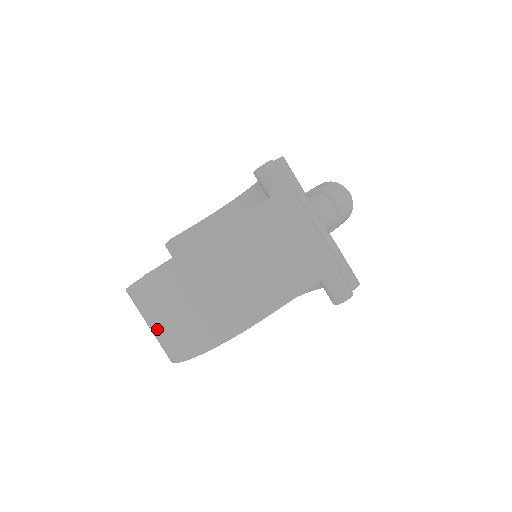
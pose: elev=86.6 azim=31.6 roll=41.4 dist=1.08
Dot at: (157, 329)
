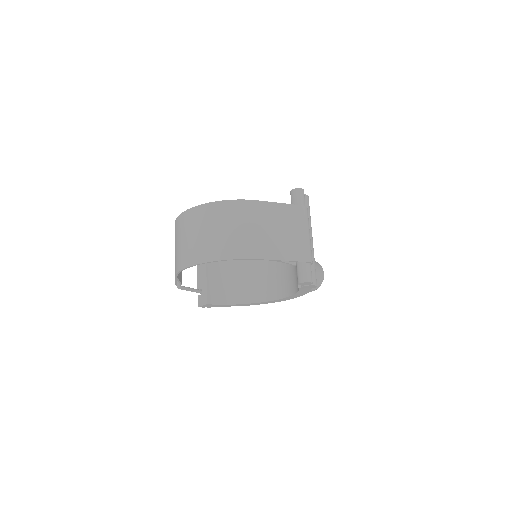
Dot at: (188, 241)
